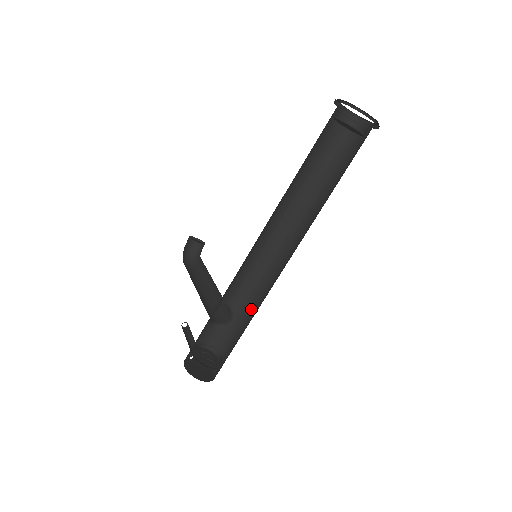
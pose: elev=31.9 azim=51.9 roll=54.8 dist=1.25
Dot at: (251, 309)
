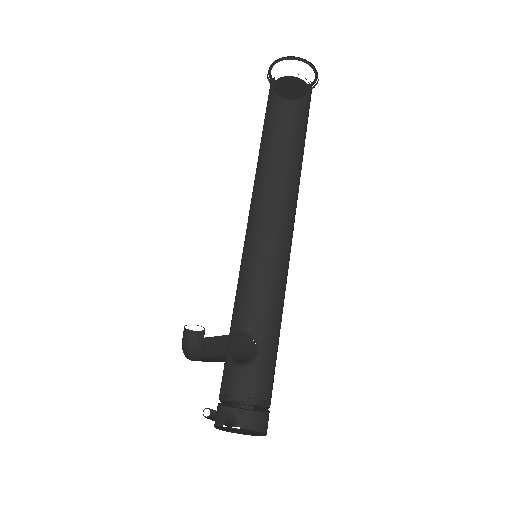
Dot at: (276, 318)
